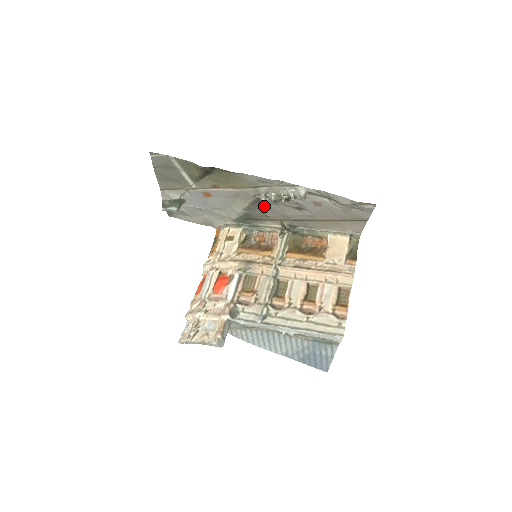
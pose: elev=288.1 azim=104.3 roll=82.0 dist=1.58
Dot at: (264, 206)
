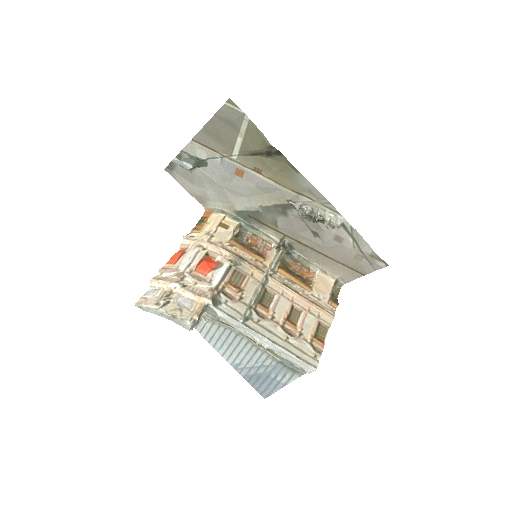
Dot at: (286, 214)
